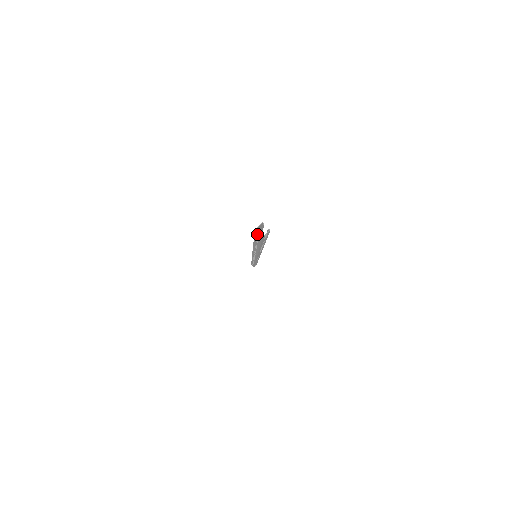
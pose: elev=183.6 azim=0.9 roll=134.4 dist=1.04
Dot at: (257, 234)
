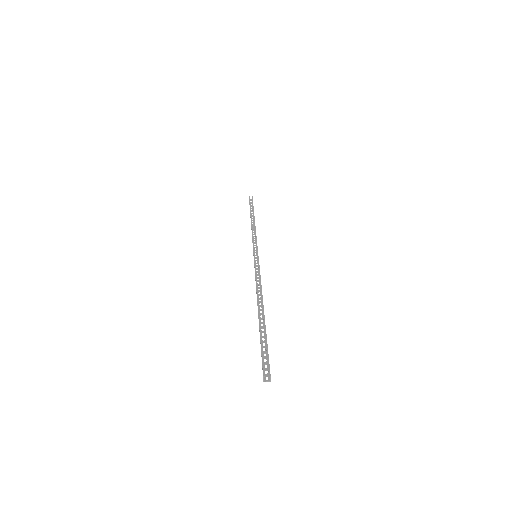
Dot at: (265, 376)
